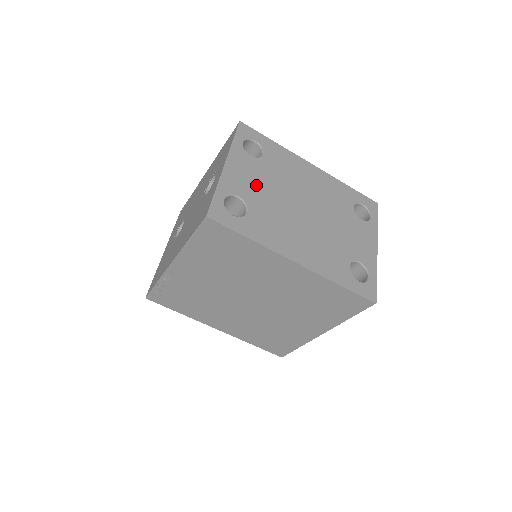
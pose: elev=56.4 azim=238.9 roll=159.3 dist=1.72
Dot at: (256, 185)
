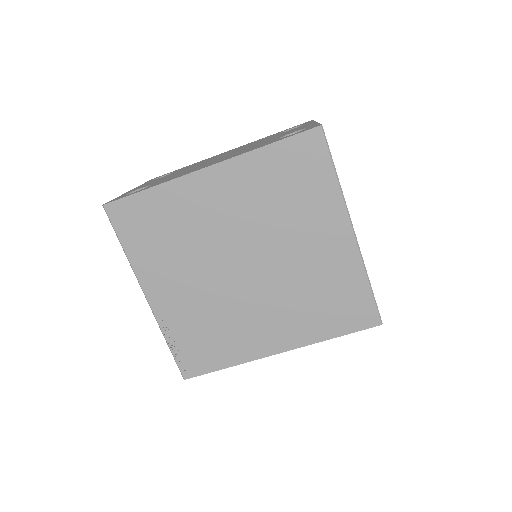
Dot at: occluded
